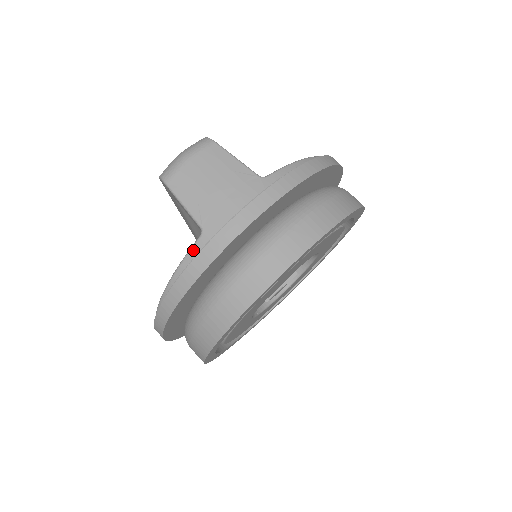
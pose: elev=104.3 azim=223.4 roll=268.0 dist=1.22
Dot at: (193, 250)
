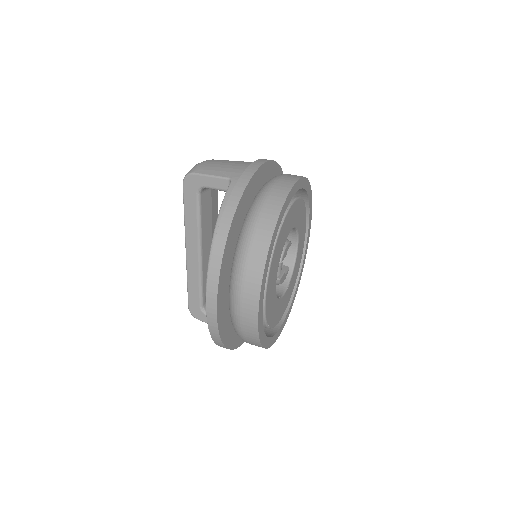
Dot at: (230, 188)
